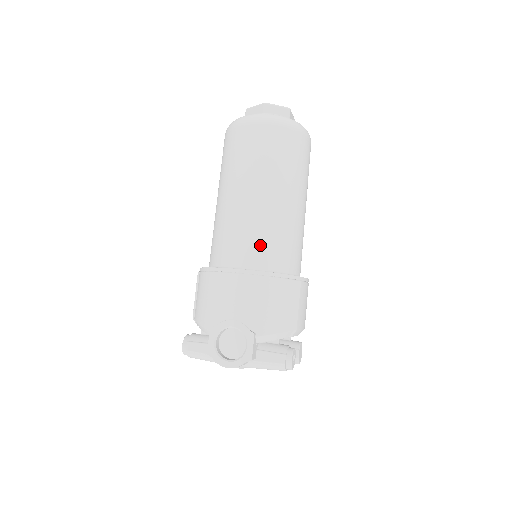
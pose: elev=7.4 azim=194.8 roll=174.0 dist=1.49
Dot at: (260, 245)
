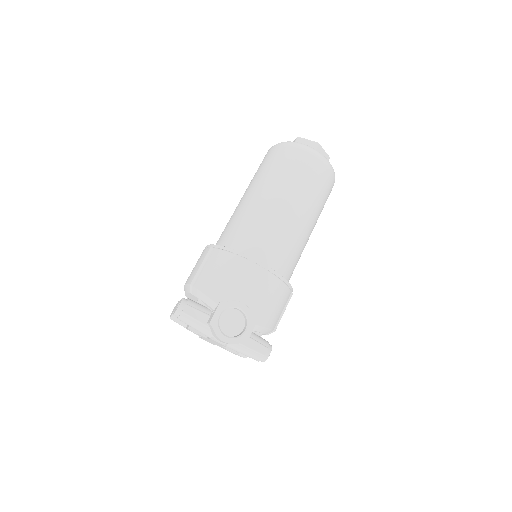
Dot at: (282, 252)
